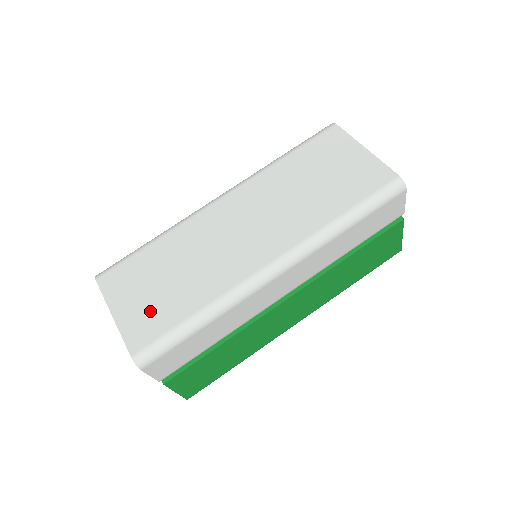
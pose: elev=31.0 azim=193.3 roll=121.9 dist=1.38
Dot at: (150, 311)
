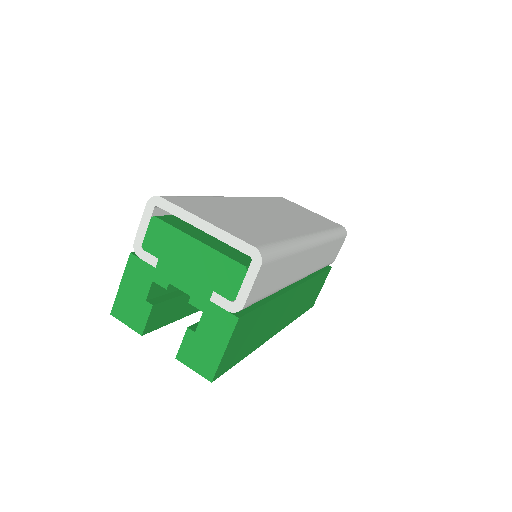
Dot at: (243, 228)
